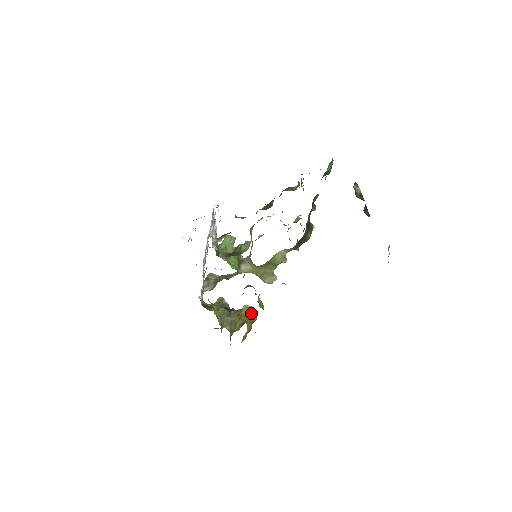
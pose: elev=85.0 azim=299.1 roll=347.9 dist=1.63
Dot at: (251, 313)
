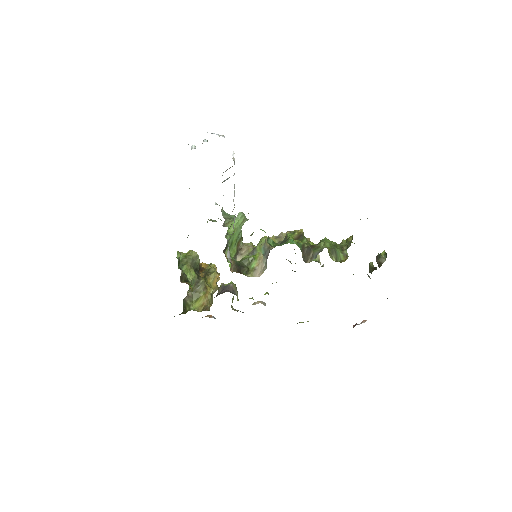
Dot at: (216, 283)
